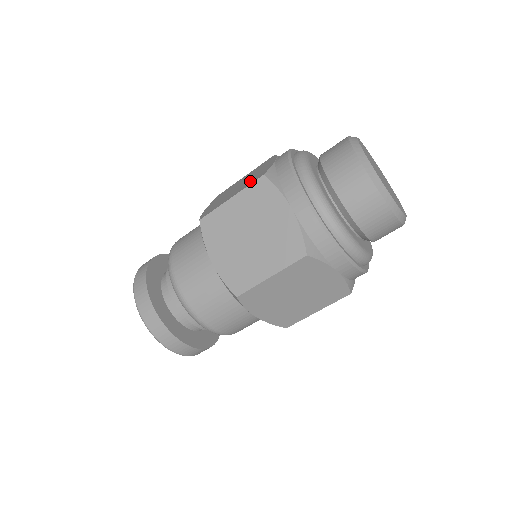
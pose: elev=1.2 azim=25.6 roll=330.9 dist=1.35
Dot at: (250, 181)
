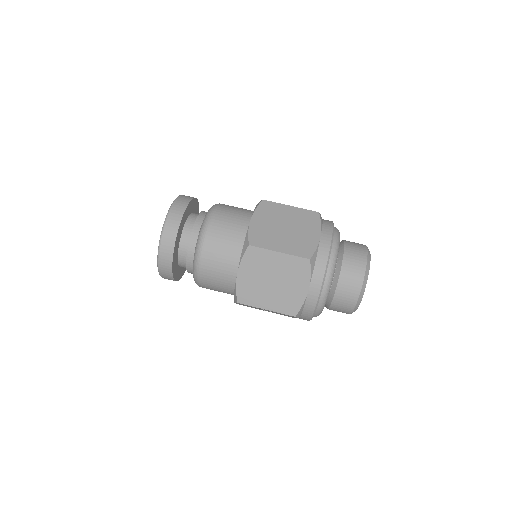
Dot at: occluded
